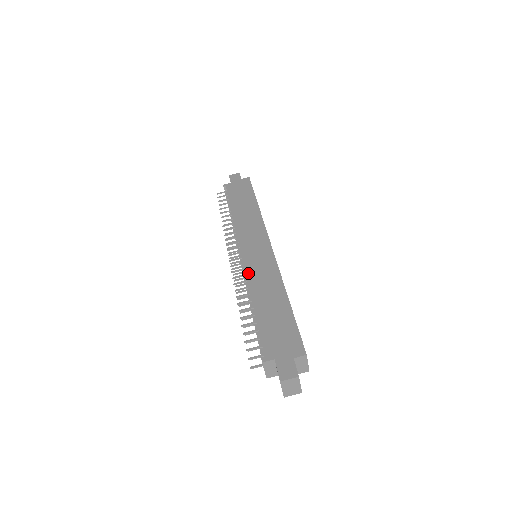
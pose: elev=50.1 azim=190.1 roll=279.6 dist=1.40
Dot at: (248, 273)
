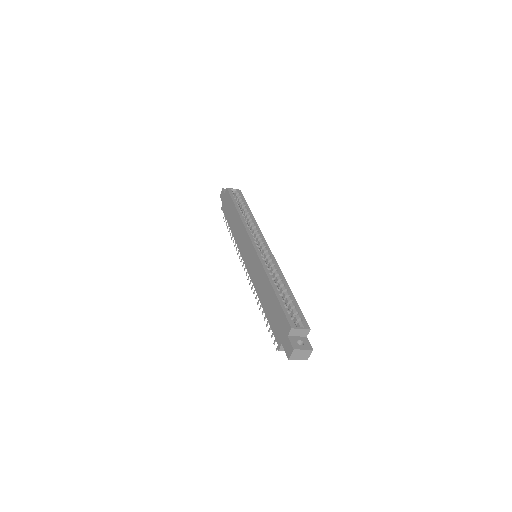
Dot at: (252, 281)
